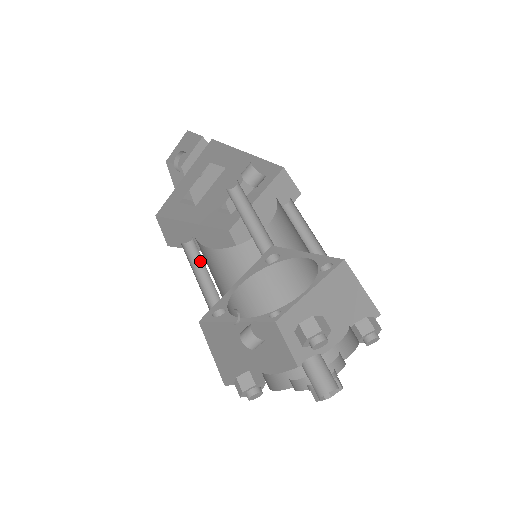
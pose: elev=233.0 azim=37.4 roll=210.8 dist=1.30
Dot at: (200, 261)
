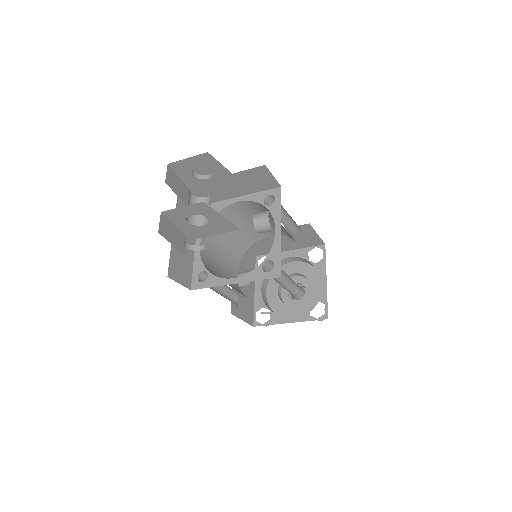
Dot at: occluded
